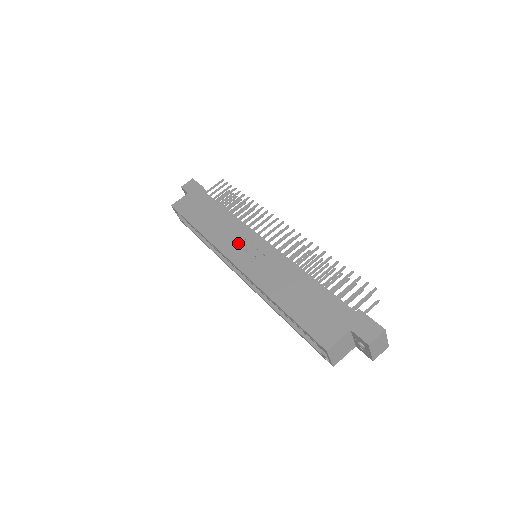
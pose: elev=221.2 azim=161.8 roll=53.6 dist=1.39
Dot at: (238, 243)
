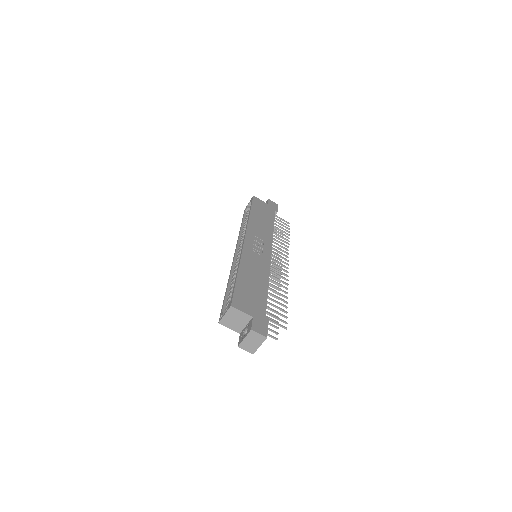
Dot at: (259, 240)
